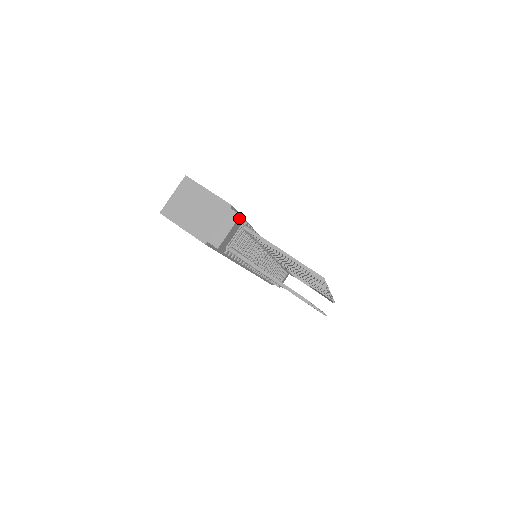
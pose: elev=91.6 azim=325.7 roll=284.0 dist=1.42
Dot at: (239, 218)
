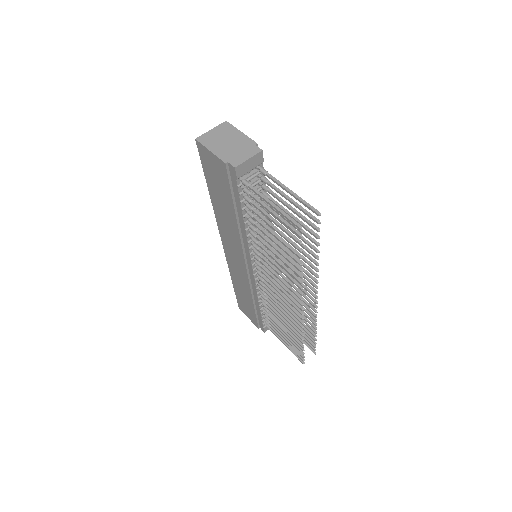
Dot at: (260, 153)
